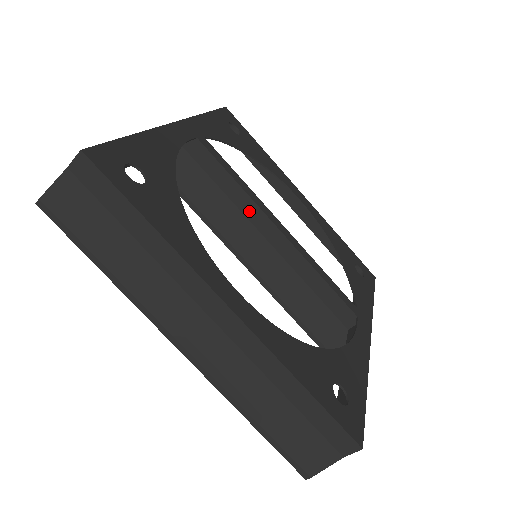
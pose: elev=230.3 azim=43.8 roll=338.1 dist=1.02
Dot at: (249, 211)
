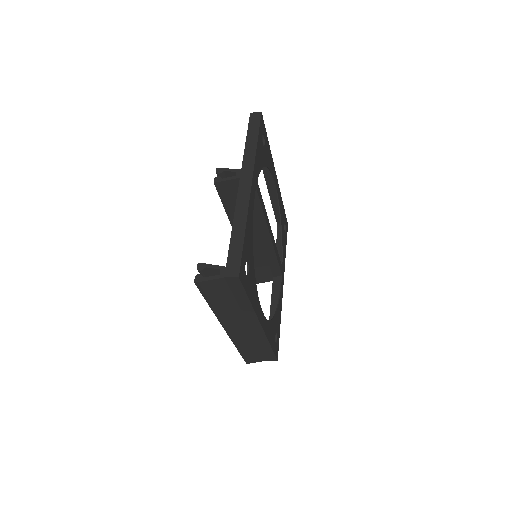
Dot at: (260, 225)
